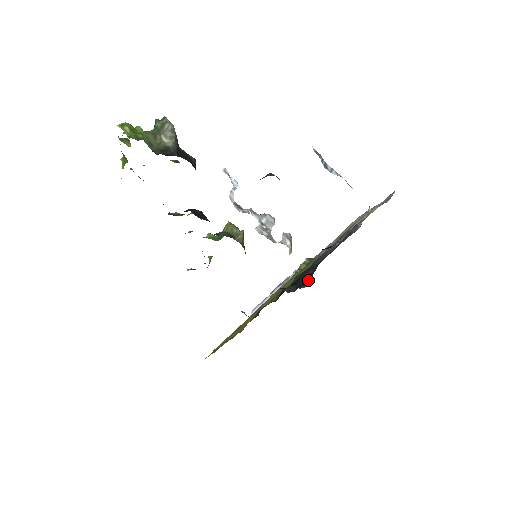
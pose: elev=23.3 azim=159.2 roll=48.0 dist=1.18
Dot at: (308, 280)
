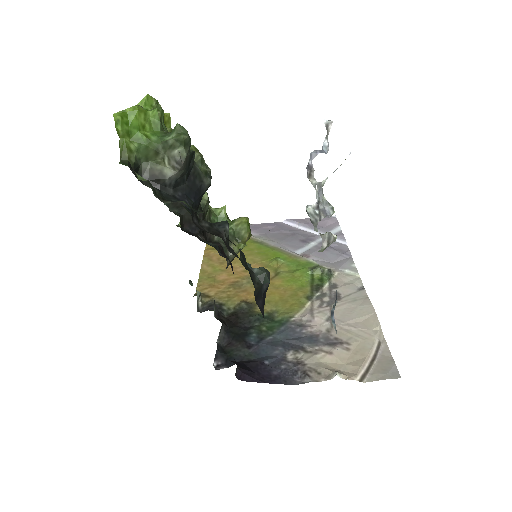
Dot at: (230, 359)
